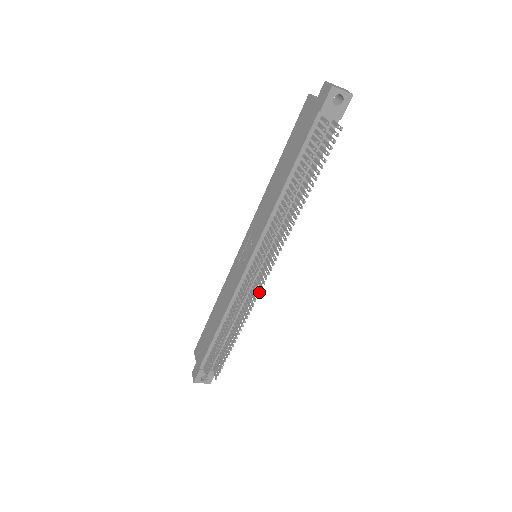
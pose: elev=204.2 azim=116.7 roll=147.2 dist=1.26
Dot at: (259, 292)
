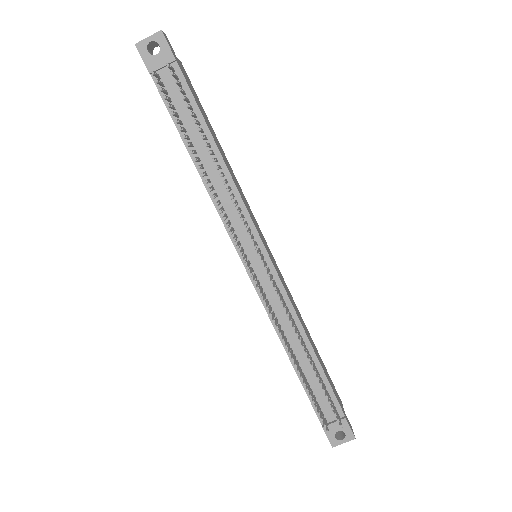
Dot at: (274, 289)
